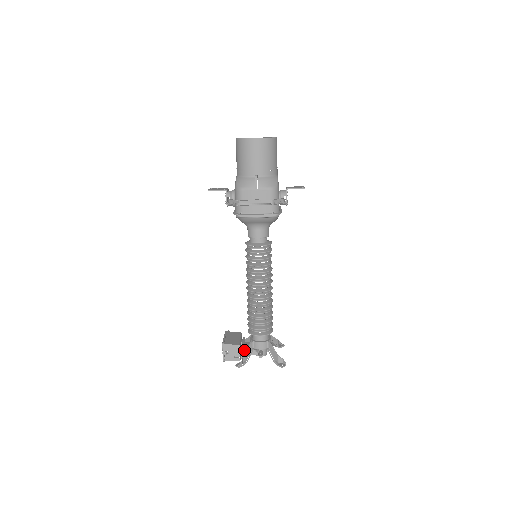
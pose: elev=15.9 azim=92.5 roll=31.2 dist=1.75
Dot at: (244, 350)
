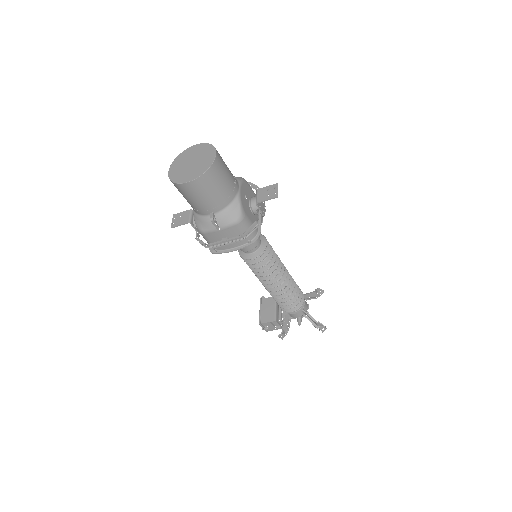
Dot at: occluded
